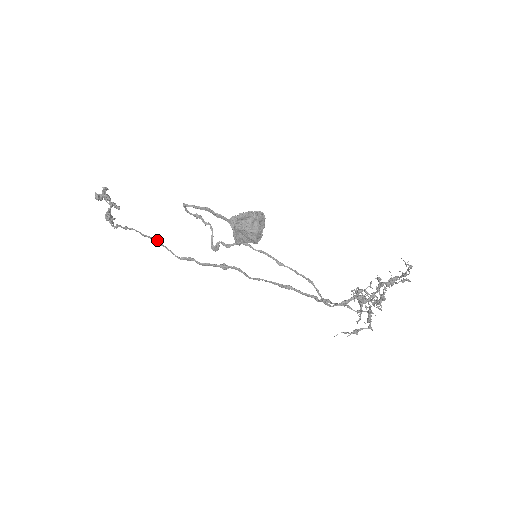
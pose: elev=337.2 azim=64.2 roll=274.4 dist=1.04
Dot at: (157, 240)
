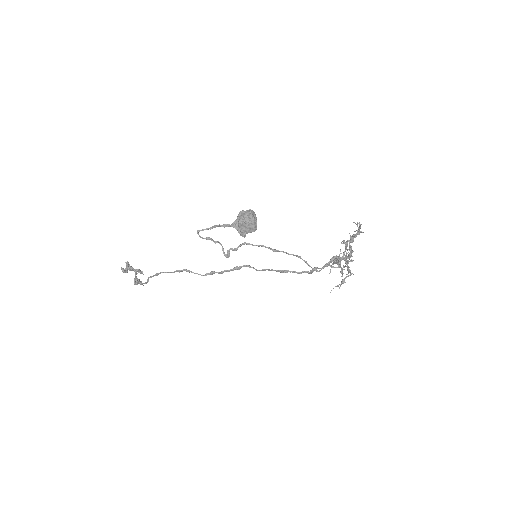
Dot at: (184, 269)
